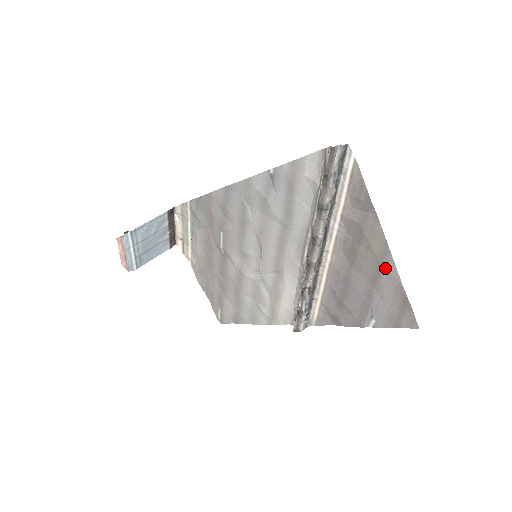
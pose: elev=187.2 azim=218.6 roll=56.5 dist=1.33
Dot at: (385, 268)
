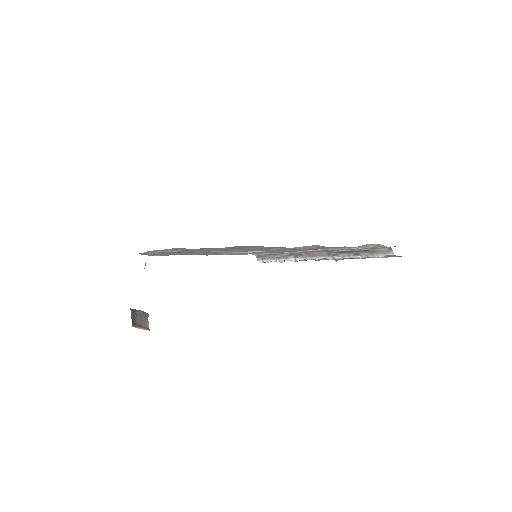
Dot at: occluded
